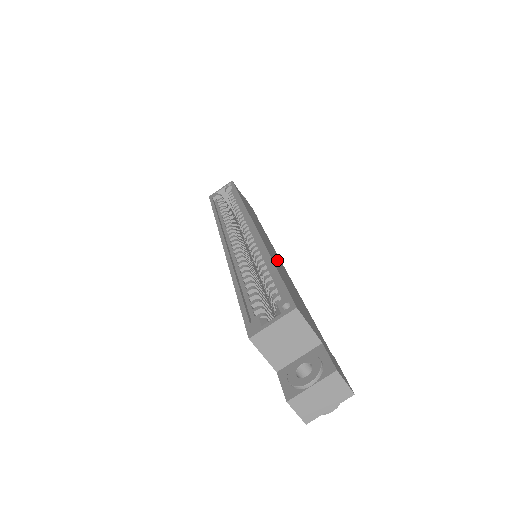
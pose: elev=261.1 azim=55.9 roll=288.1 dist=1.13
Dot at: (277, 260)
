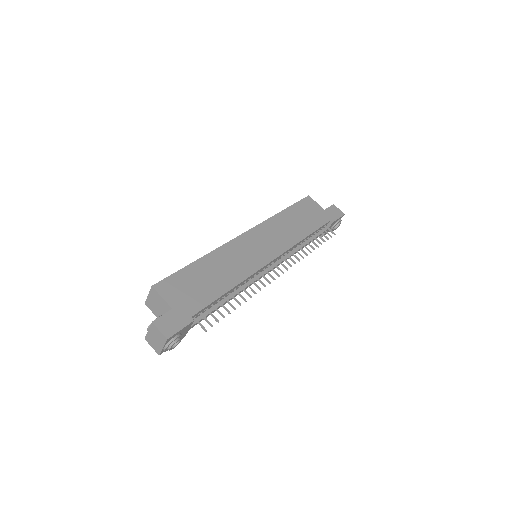
Dot at: (241, 258)
